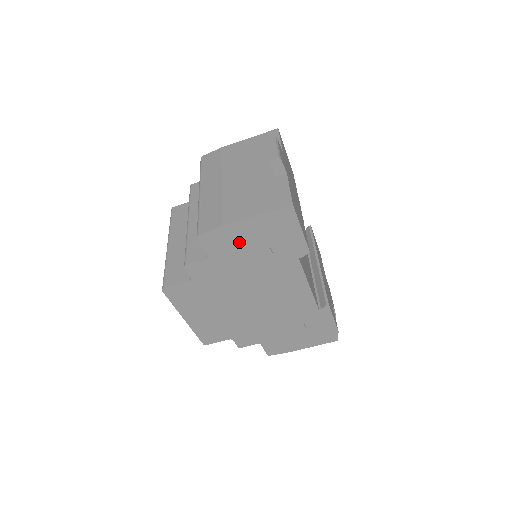
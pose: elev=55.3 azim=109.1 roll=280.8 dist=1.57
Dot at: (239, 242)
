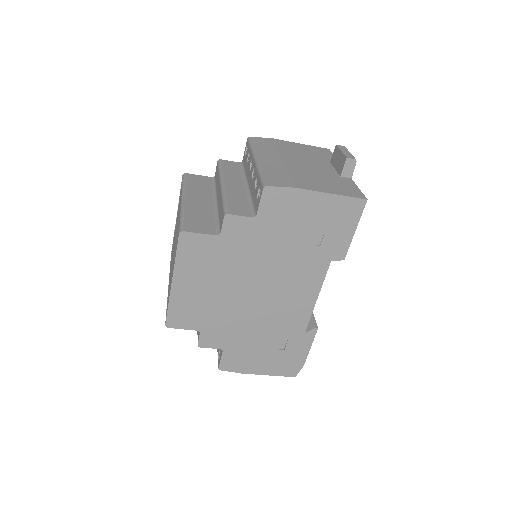
Dot at: (296, 214)
